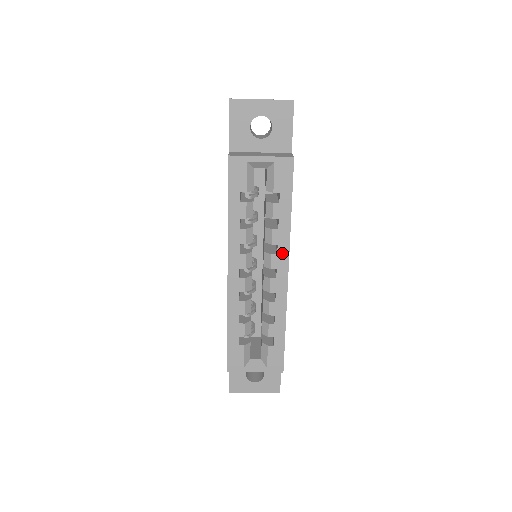
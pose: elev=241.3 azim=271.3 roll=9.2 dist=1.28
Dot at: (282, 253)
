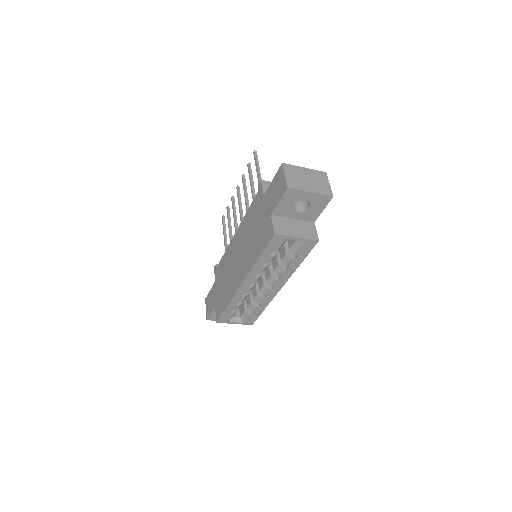
Dot at: (283, 280)
